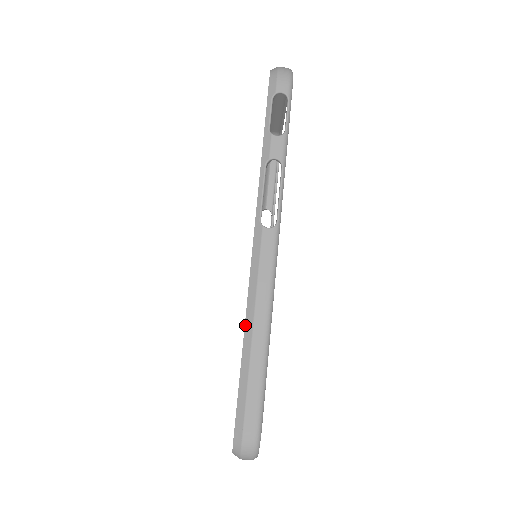
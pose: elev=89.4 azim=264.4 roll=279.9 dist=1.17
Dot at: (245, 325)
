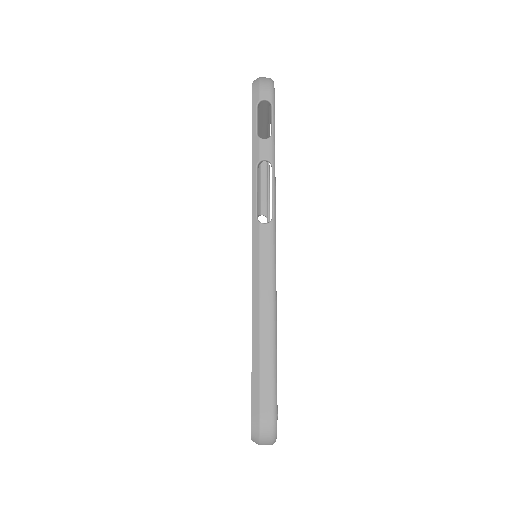
Dot at: (252, 316)
